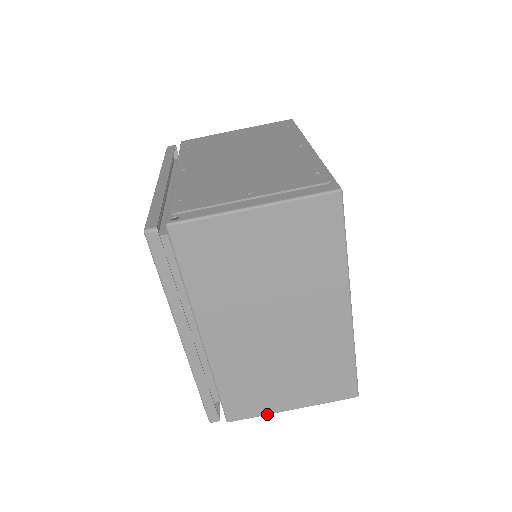
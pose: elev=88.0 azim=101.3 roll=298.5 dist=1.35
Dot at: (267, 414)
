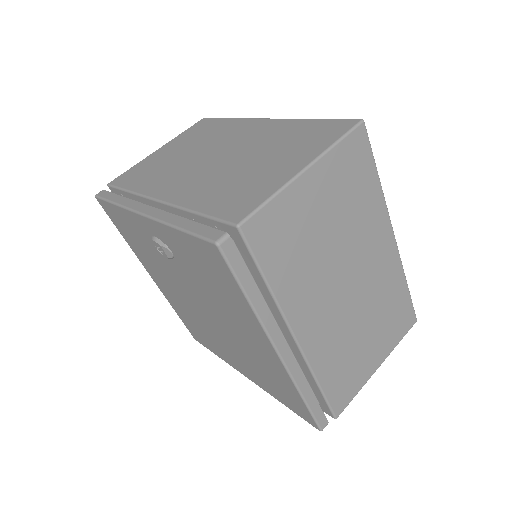
Dot at: (279, 189)
